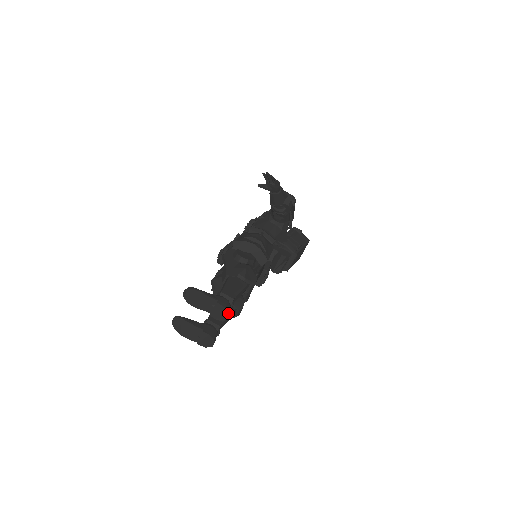
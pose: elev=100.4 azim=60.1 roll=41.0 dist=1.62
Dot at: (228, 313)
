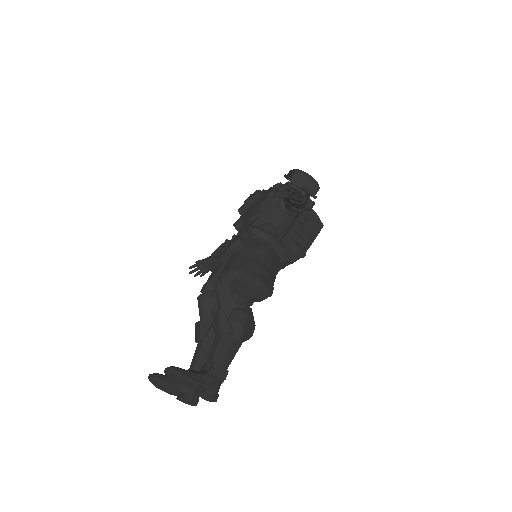
Dot at: occluded
